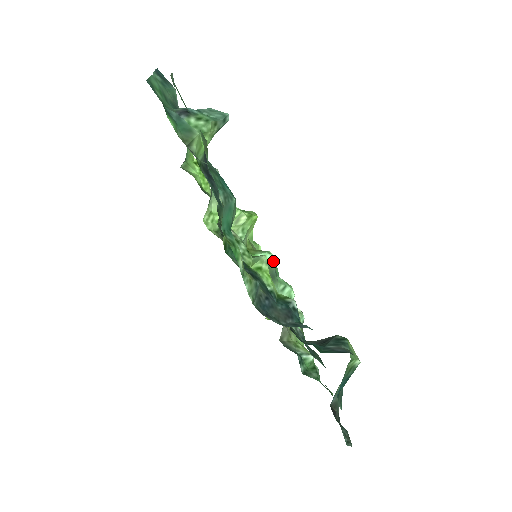
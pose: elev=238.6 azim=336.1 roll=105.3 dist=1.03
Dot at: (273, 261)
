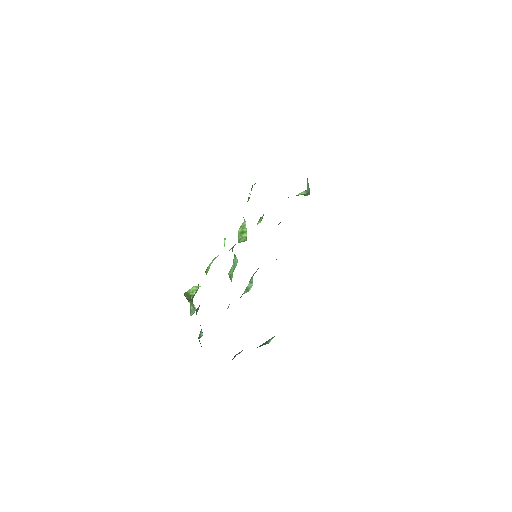
Dot at: (235, 267)
